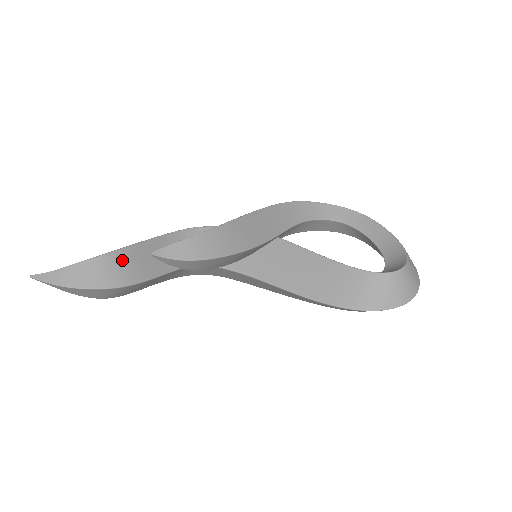
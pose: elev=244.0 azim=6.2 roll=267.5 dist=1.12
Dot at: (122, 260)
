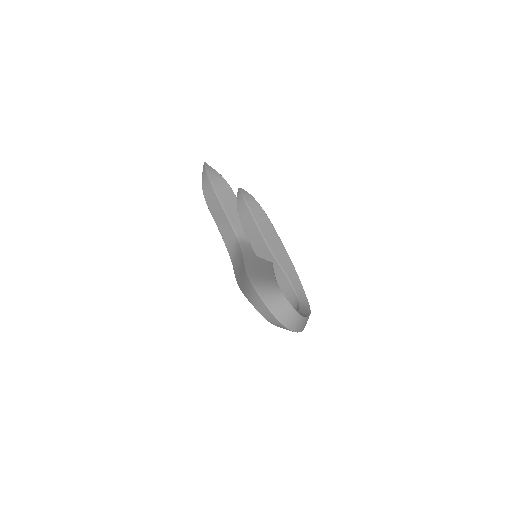
Dot at: (228, 191)
